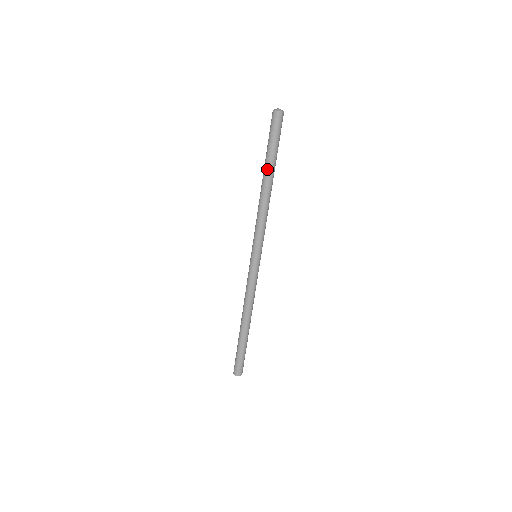
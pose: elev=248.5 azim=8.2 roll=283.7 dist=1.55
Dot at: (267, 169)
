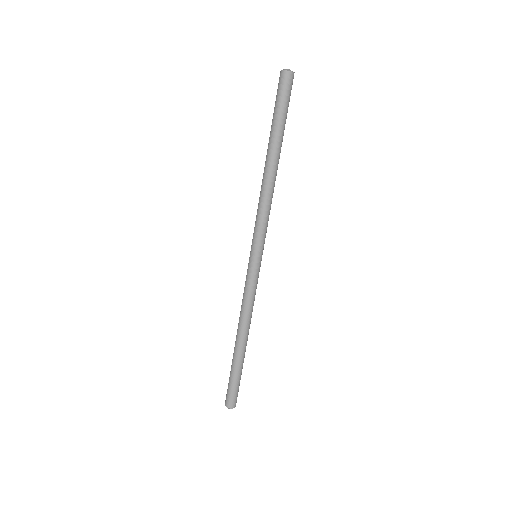
Dot at: (268, 144)
